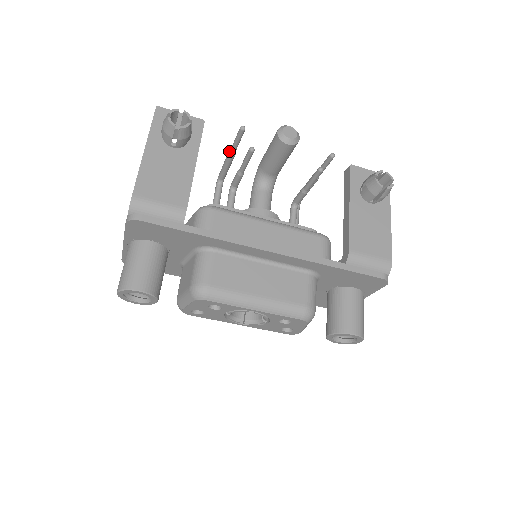
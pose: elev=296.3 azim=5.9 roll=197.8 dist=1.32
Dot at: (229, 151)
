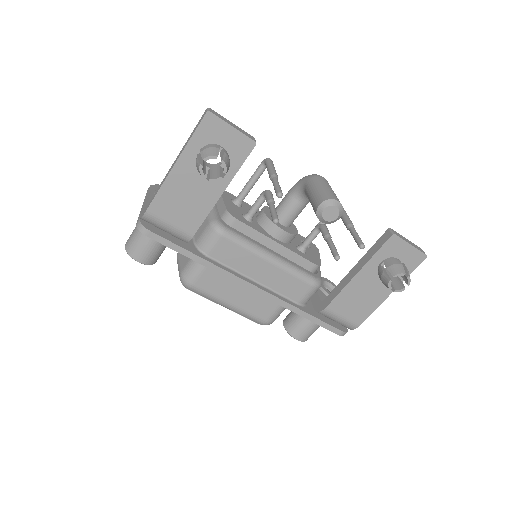
Dot at: (271, 177)
